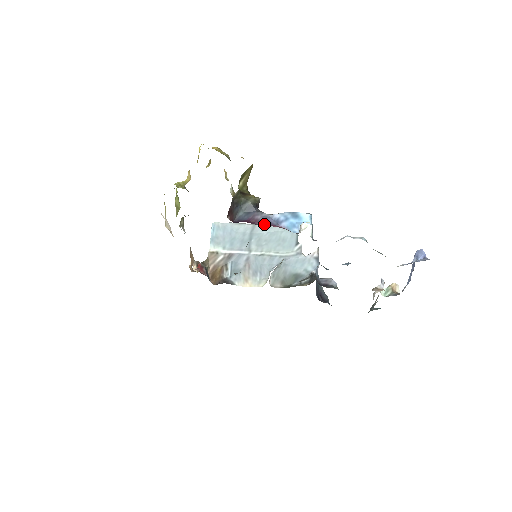
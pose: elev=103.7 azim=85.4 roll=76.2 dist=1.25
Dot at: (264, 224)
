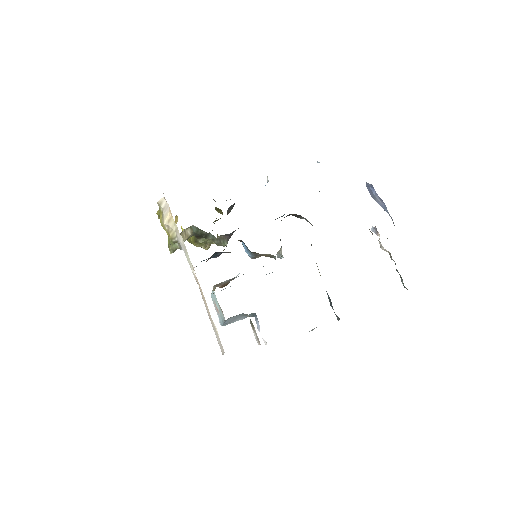
Dot at: occluded
